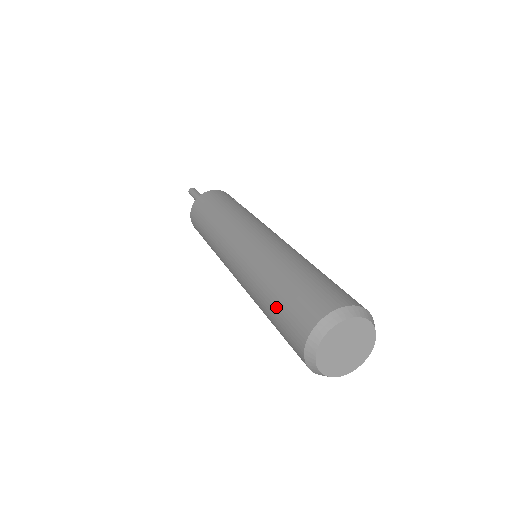
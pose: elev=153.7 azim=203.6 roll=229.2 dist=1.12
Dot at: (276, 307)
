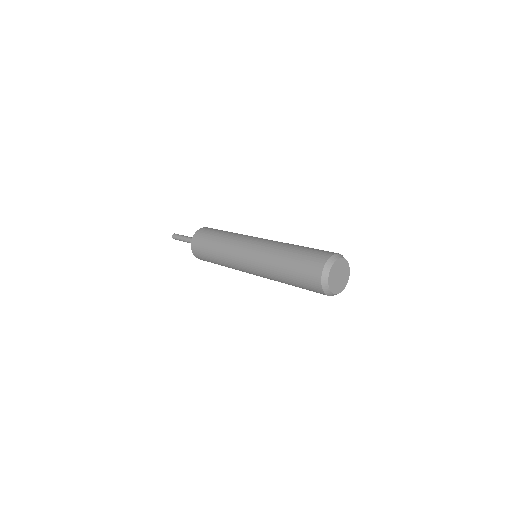
Dot at: (296, 262)
